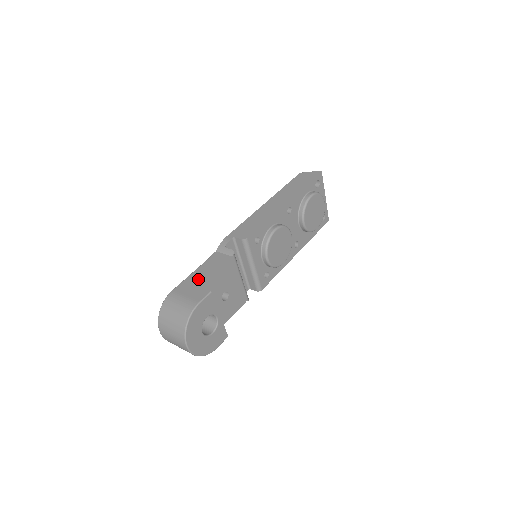
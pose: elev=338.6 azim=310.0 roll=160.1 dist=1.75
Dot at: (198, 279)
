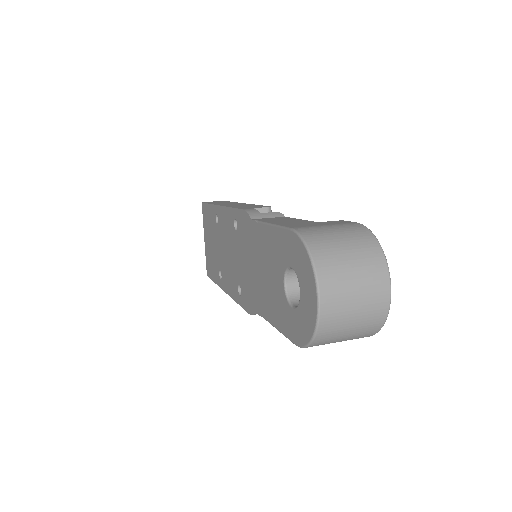
Dot at: (297, 222)
